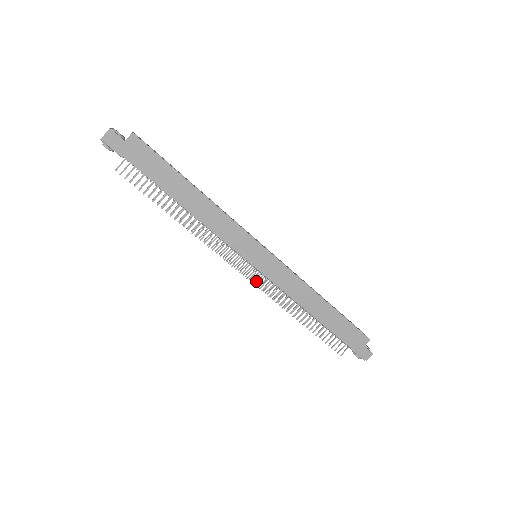
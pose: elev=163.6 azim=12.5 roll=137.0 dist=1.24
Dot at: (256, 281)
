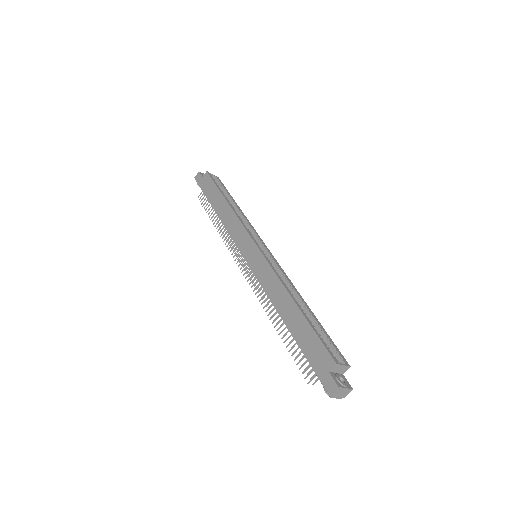
Dot at: (250, 278)
